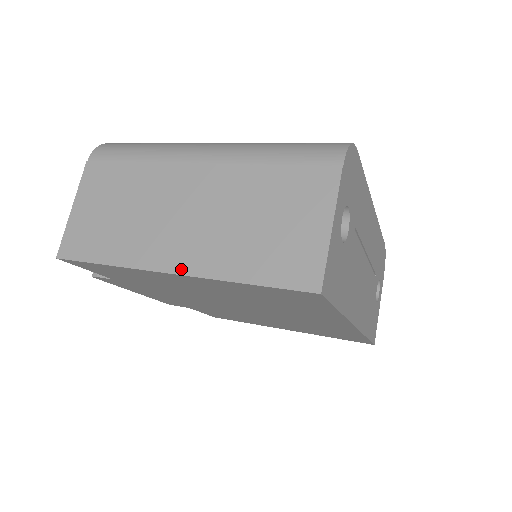
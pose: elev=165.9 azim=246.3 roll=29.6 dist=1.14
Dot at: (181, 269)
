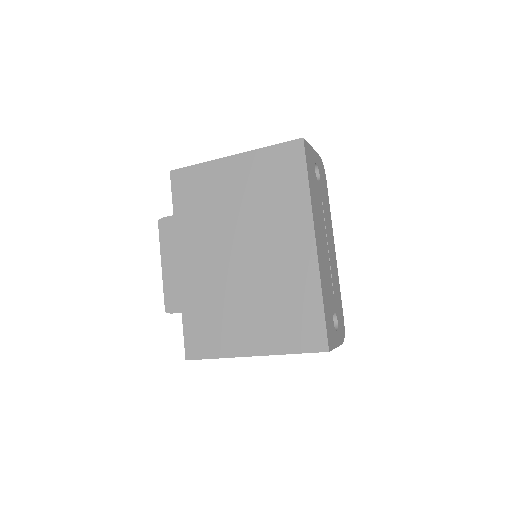
Dot at: (238, 155)
